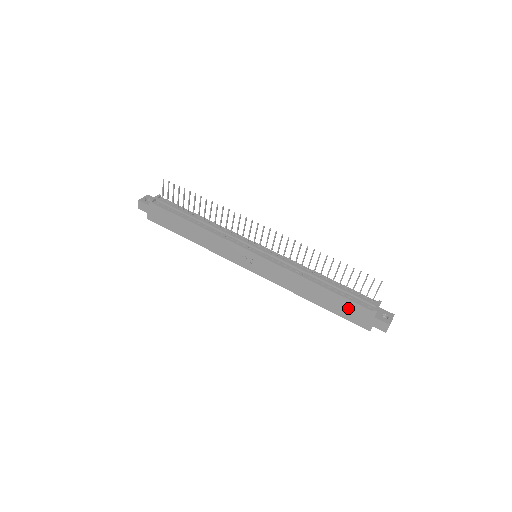
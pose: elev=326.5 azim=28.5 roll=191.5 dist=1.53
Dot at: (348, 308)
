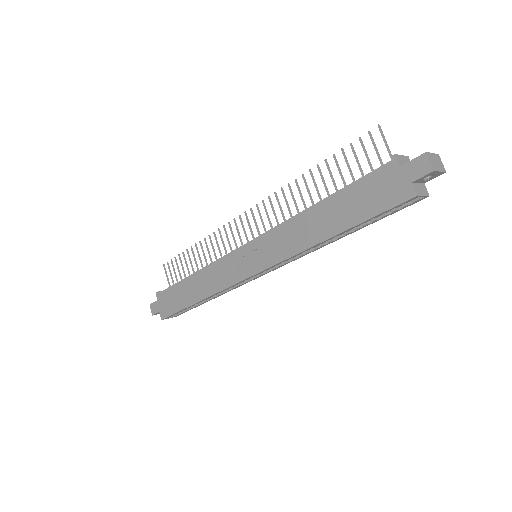
Dot at: (365, 194)
